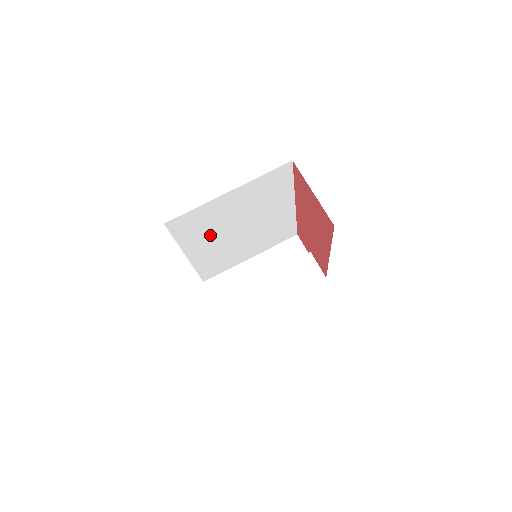
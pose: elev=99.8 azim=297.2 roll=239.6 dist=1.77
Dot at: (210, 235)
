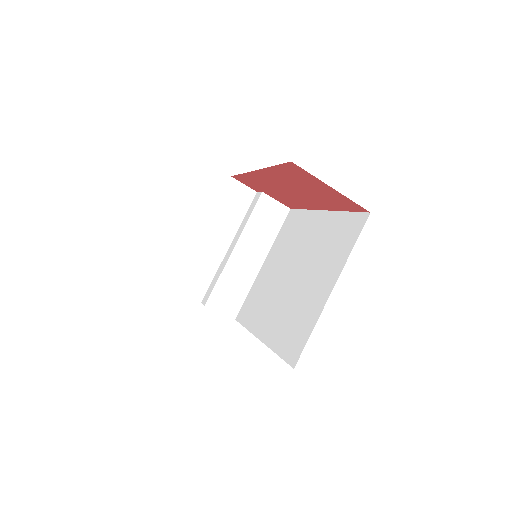
Dot at: occluded
